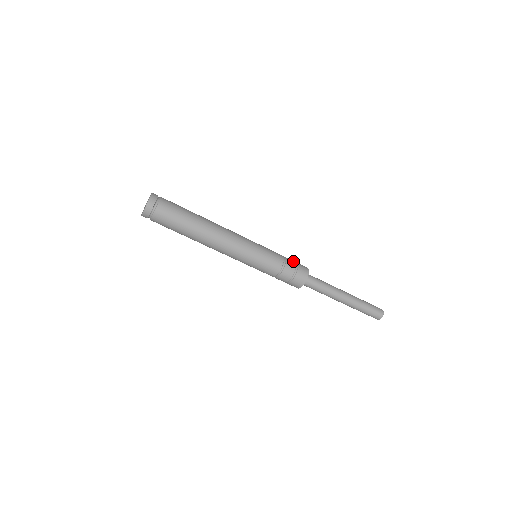
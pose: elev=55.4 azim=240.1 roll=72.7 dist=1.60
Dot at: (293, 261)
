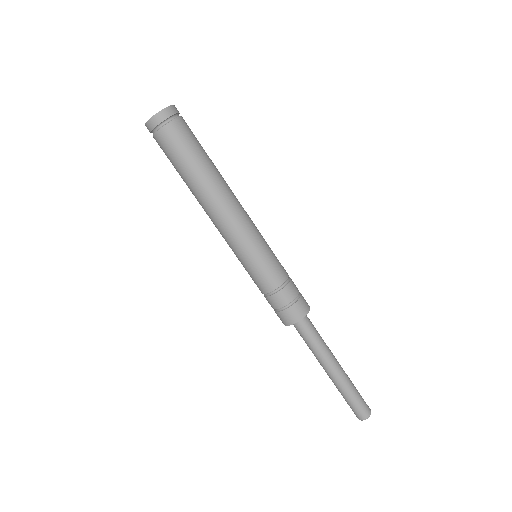
Dot at: (295, 292)
